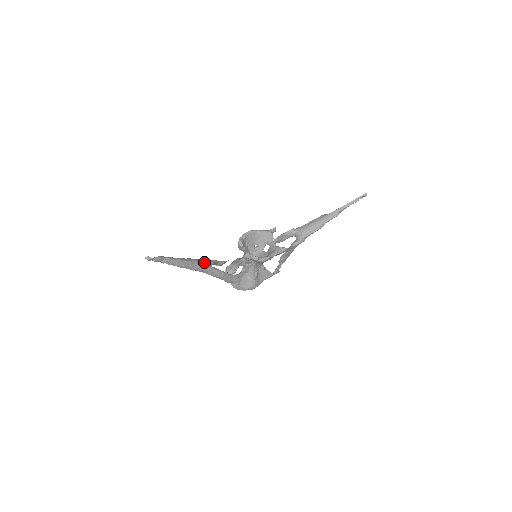
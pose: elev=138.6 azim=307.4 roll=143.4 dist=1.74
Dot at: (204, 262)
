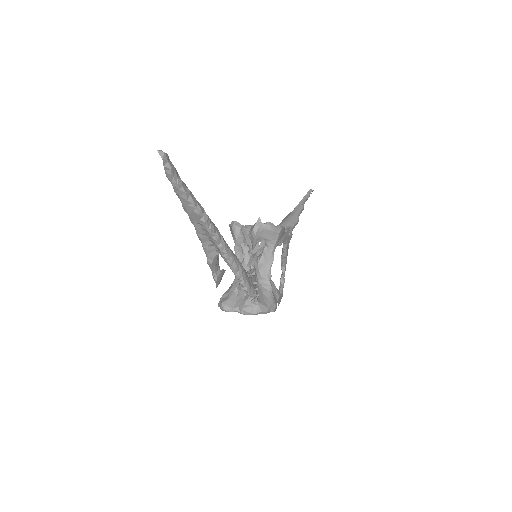
Dot at: occluded
